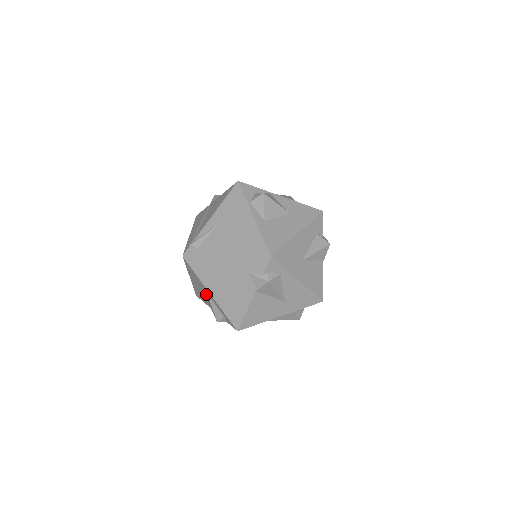
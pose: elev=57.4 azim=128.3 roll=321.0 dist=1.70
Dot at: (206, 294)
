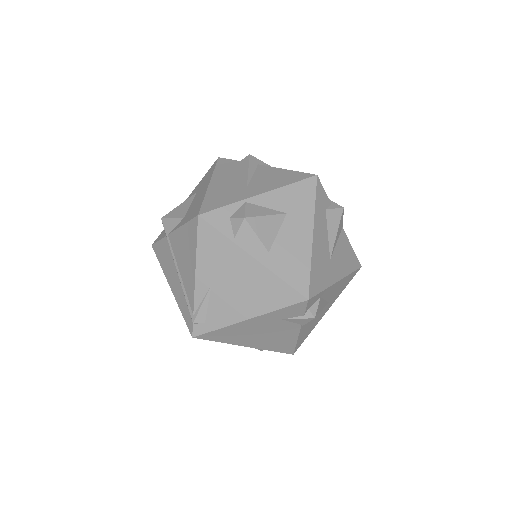
Dot at: occluded
